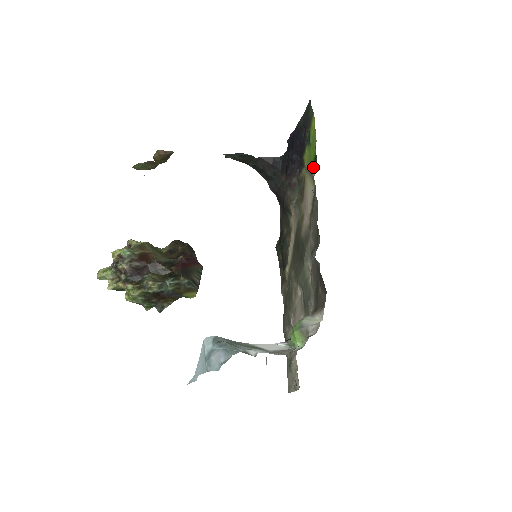
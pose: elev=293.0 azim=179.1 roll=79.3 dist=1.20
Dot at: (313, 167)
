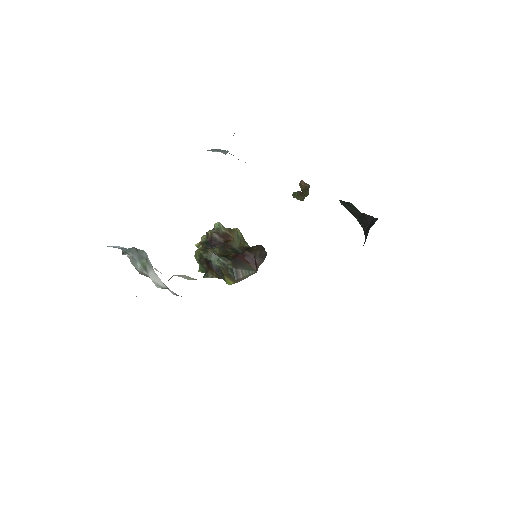
Dot at: occluded
